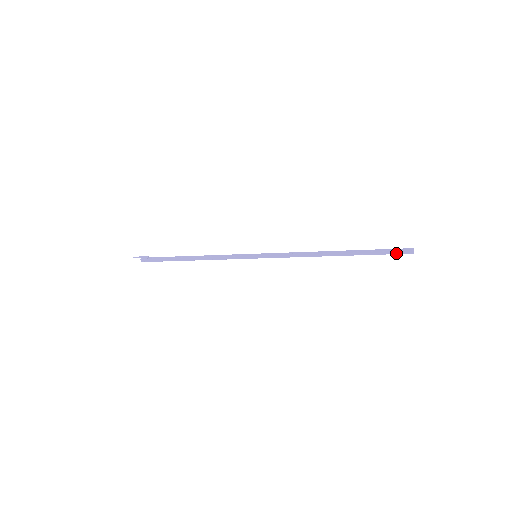
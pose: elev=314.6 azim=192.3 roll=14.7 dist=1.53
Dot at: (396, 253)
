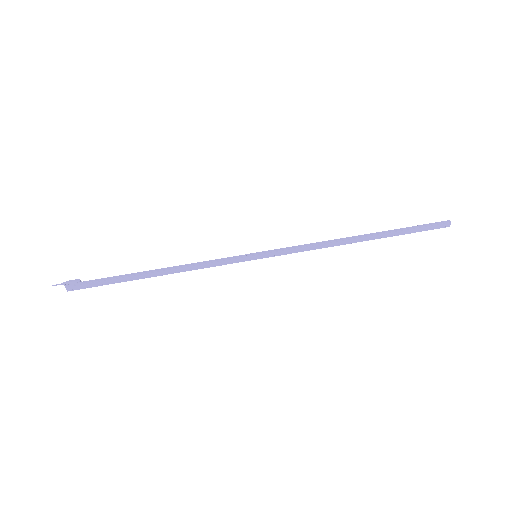
Dot at: (431, 228)
